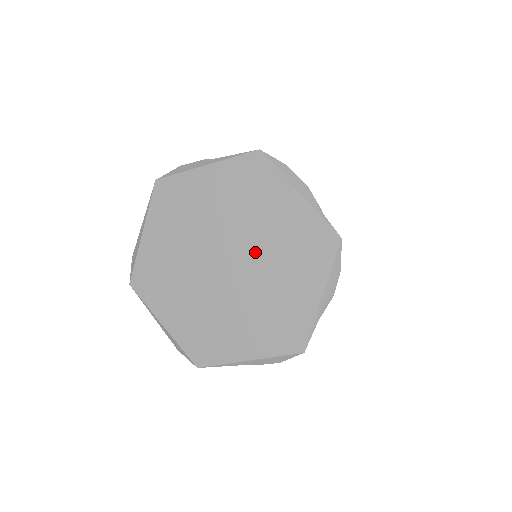
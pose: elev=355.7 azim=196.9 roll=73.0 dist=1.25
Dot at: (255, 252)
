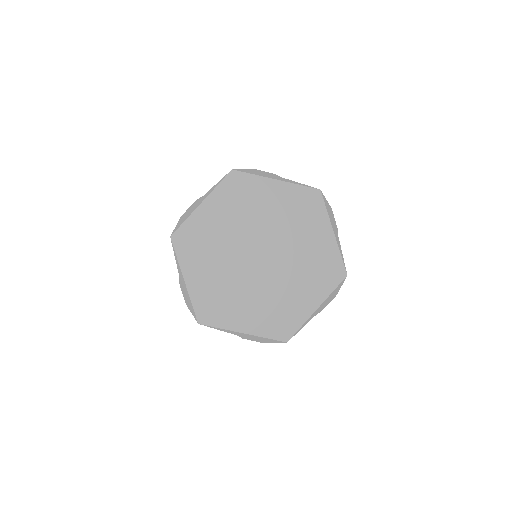
Dot at: (273, 236)
